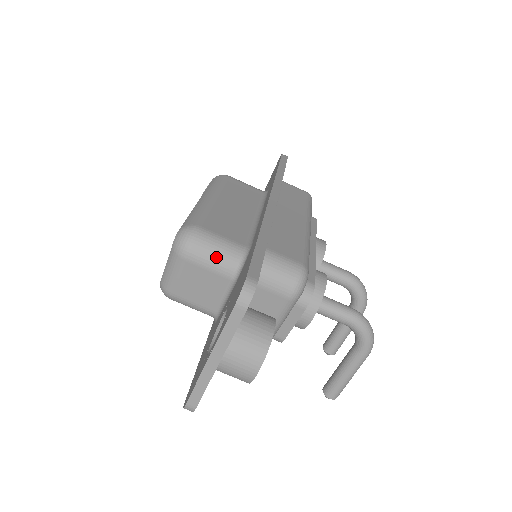
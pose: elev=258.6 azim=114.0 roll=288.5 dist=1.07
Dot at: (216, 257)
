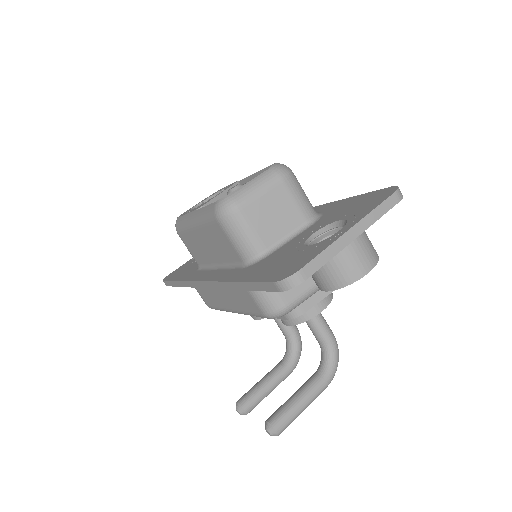
Dot at: (304, 197)
